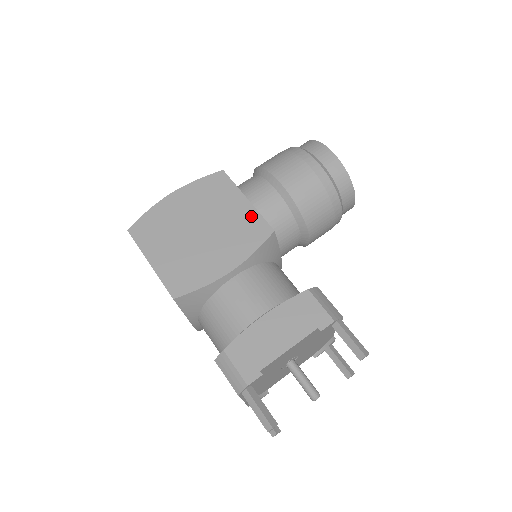
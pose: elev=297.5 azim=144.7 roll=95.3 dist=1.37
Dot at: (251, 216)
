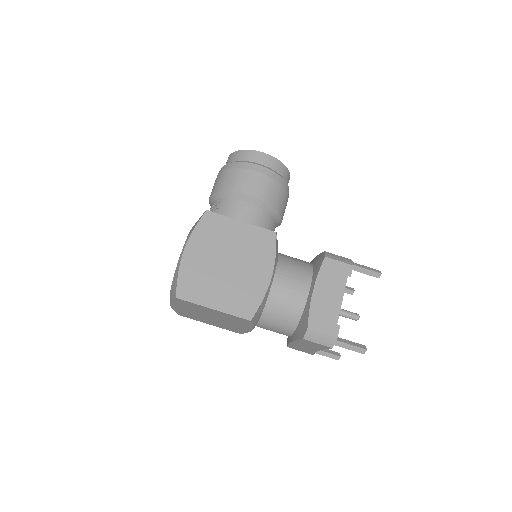
Dot at: (254, 232)
